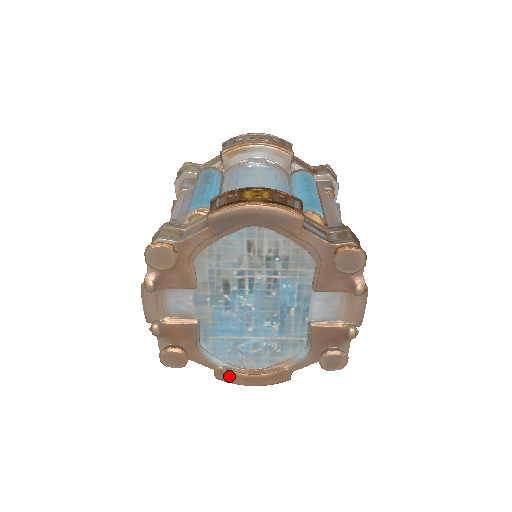
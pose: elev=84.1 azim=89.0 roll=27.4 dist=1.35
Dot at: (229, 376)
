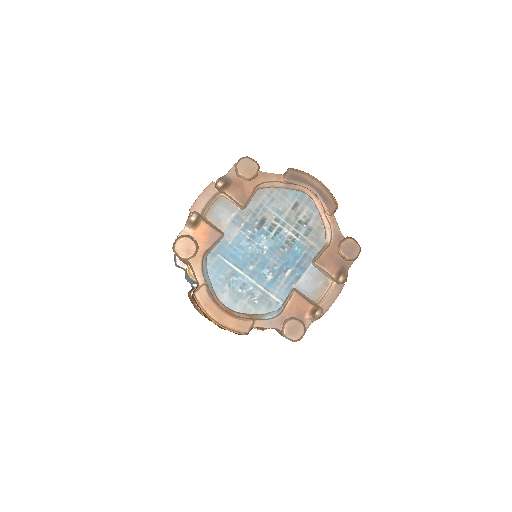
Dot at: (206, 298)
